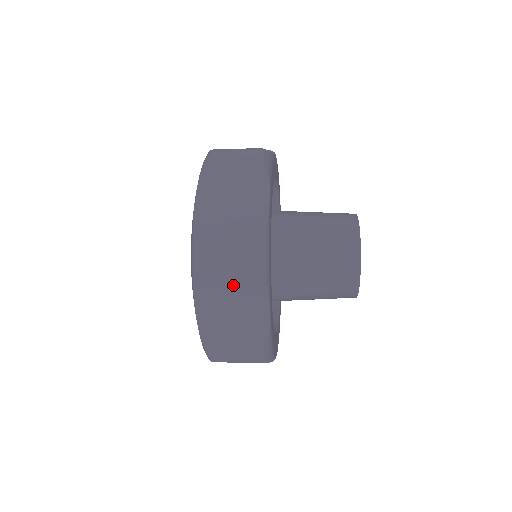
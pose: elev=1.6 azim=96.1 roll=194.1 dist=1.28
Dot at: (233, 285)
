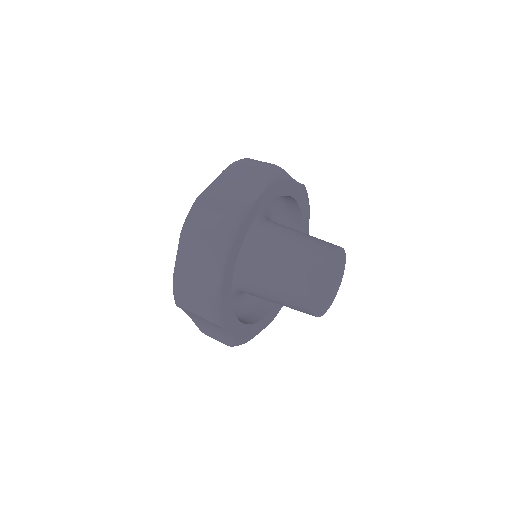
Dot at: (204, 243)
